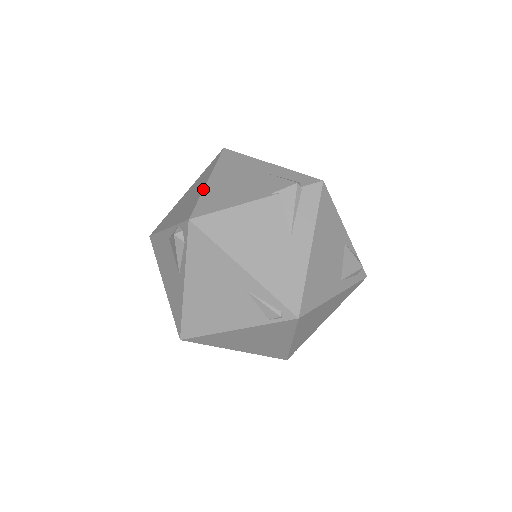
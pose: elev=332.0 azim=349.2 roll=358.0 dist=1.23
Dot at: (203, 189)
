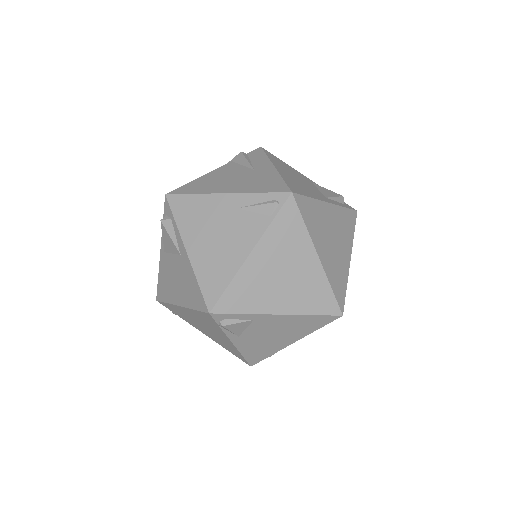
Dot at: occluded
